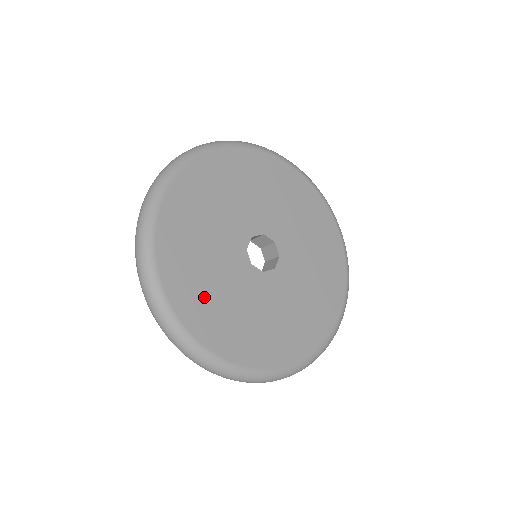
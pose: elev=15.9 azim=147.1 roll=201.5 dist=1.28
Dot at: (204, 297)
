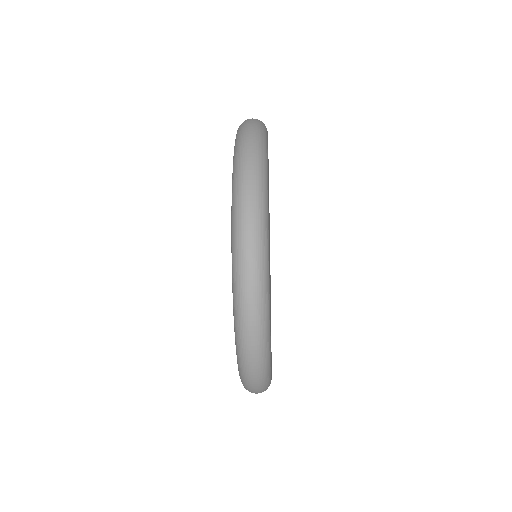
Dot at: occluded
